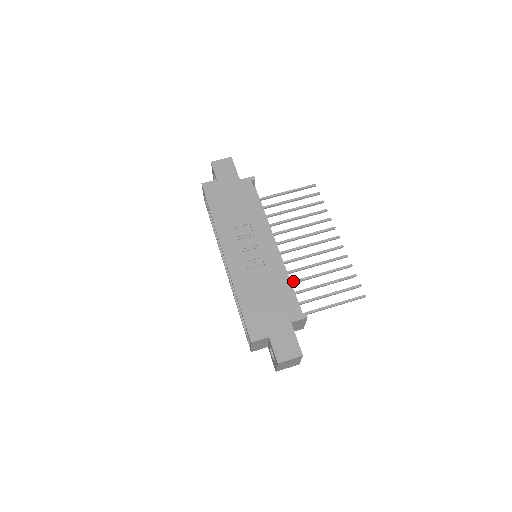
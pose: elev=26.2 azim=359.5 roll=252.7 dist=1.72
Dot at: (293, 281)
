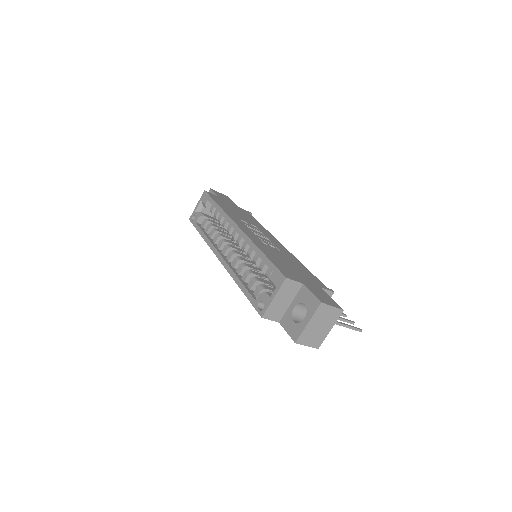
Dot at: occluded
